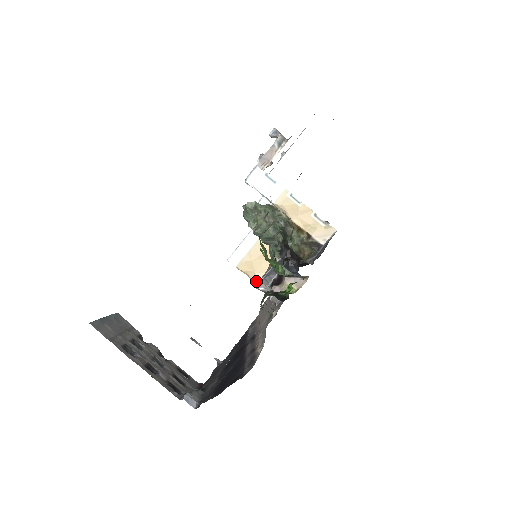
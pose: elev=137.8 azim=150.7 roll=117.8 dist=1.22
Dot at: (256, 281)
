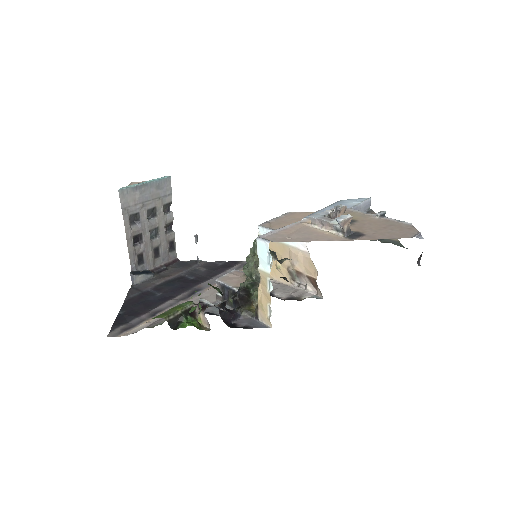
Dot at: occluded
